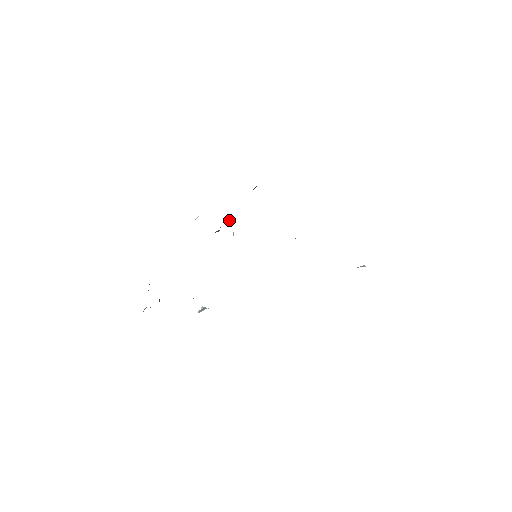
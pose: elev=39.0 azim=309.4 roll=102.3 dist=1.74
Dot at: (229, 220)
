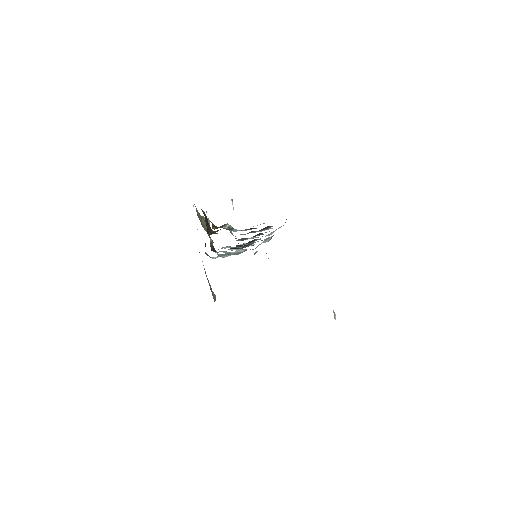
Dot at: occluded
